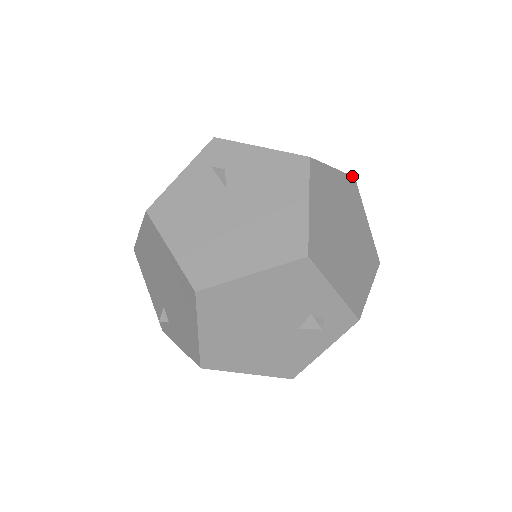
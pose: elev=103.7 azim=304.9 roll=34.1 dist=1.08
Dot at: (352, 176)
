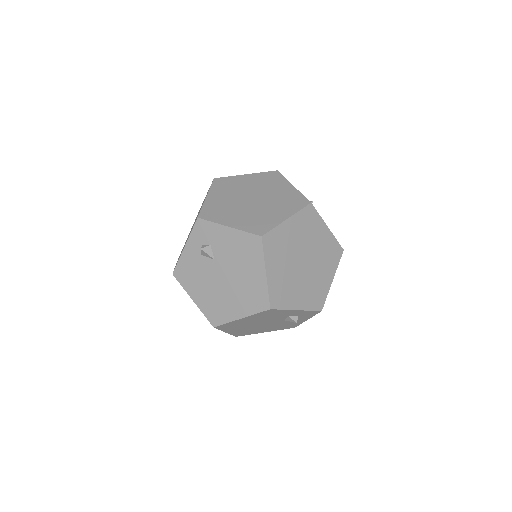
Dot at: (308, 205)
